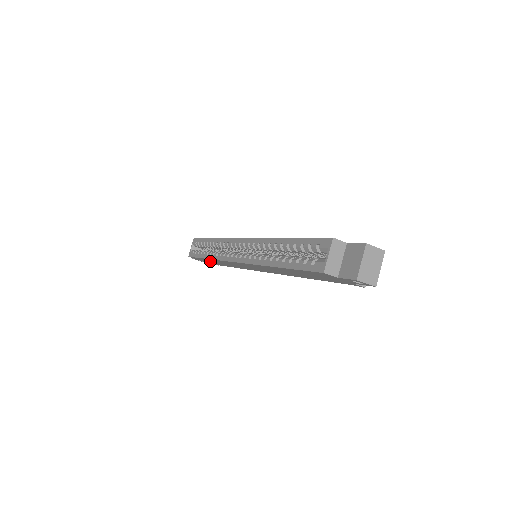
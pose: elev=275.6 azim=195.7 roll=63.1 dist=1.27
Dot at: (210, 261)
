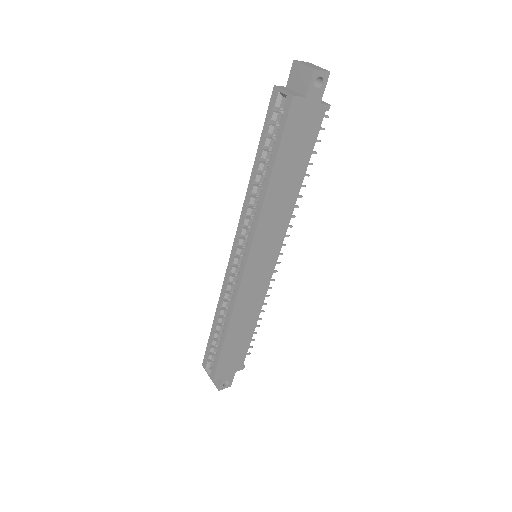
Dot at: (232, 349)
